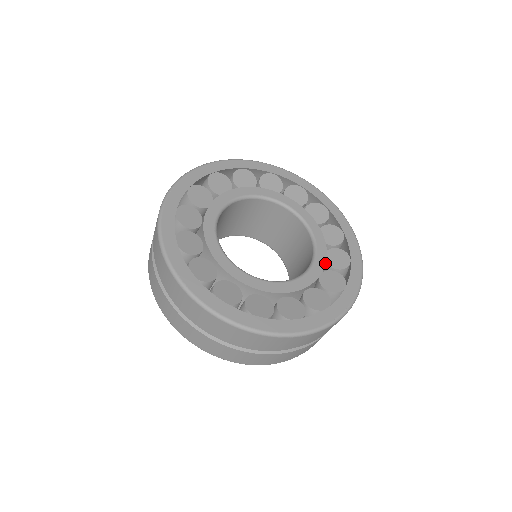
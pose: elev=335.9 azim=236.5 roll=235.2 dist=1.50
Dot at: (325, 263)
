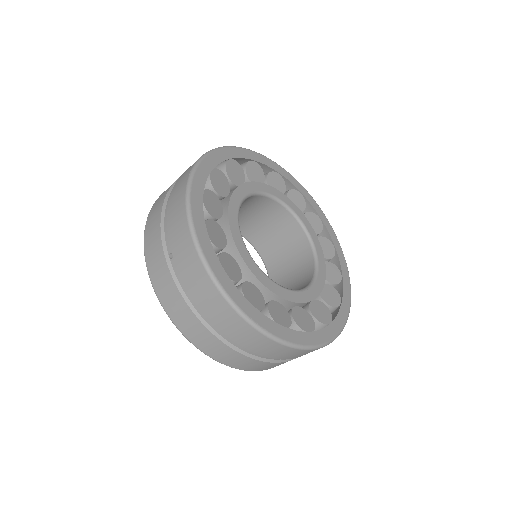
Dot at: occluded
